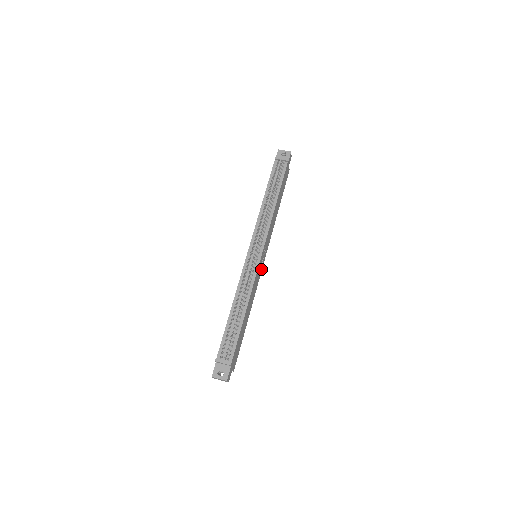
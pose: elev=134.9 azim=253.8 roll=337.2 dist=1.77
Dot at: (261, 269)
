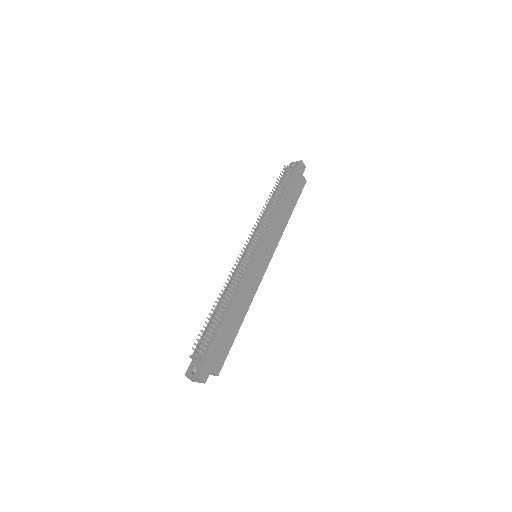
Dot at: (263, 270)
